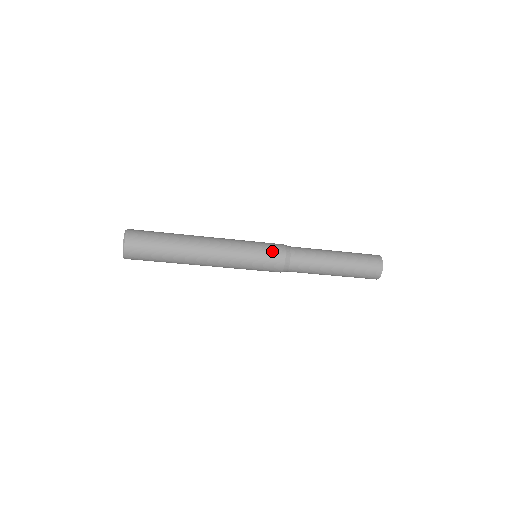
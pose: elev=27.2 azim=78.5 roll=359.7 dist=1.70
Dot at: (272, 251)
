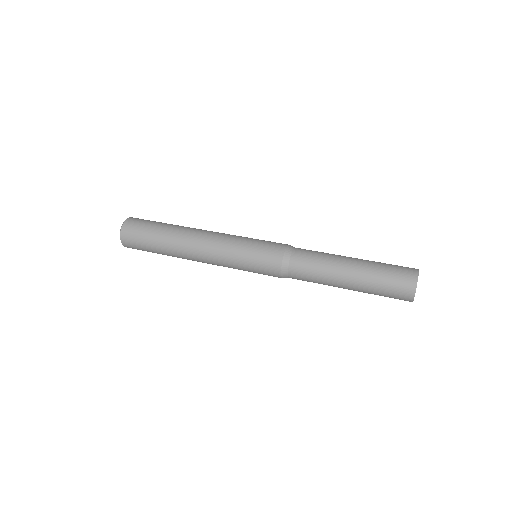
Dot at: (265, 269)
